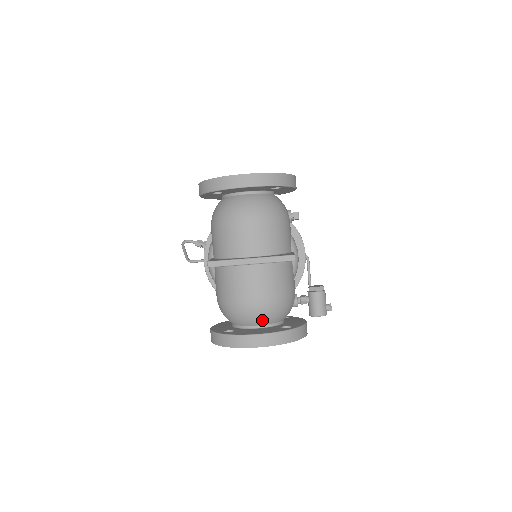
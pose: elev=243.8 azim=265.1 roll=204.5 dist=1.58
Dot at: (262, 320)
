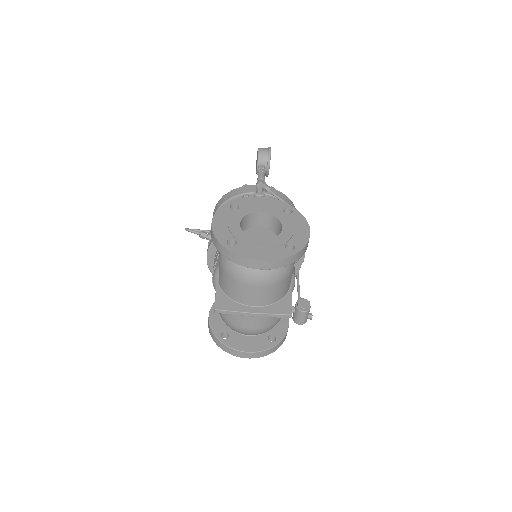
Dot at: occluded
